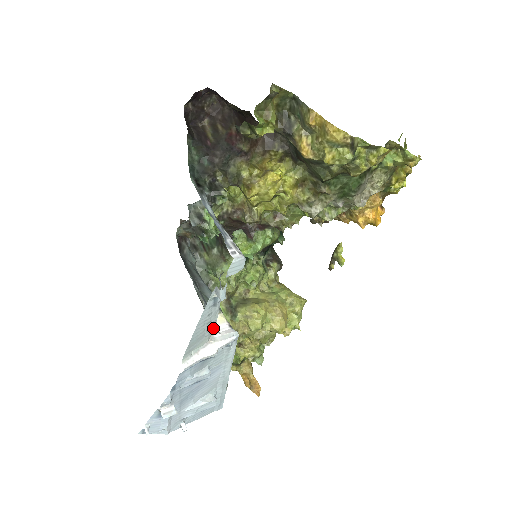
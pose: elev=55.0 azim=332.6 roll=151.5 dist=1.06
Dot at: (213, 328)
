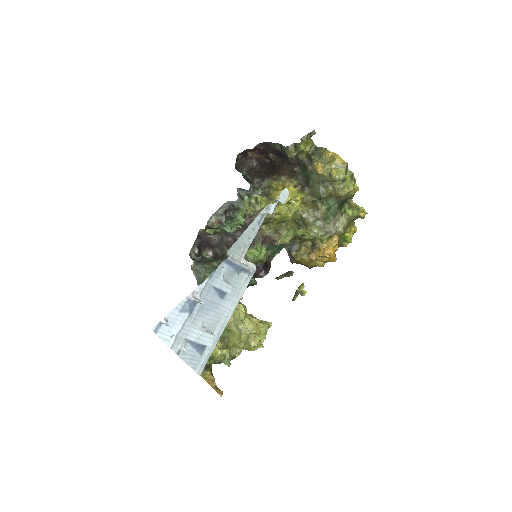
Dot at: (246, 250)
